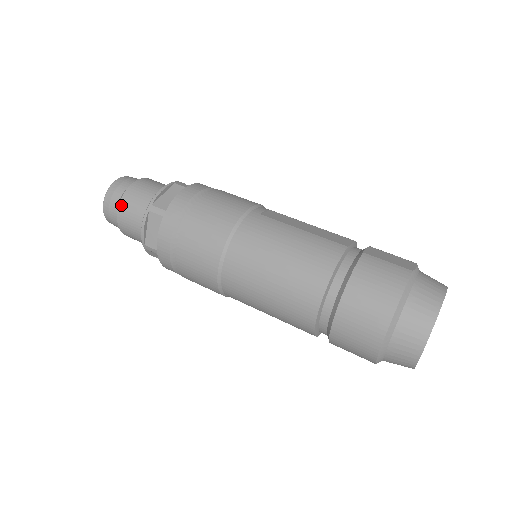
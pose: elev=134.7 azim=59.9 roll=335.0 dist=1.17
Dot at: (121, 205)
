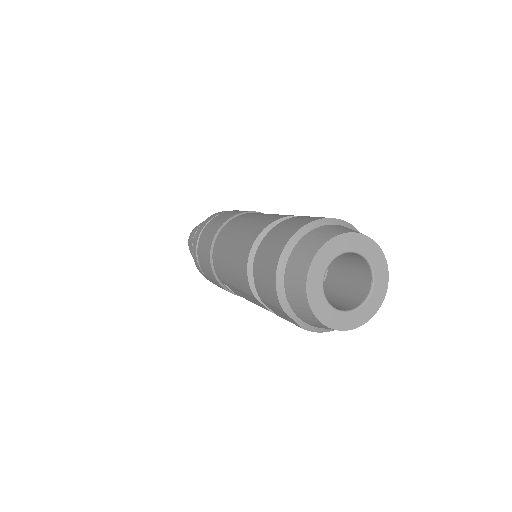
Dot at: occluded
